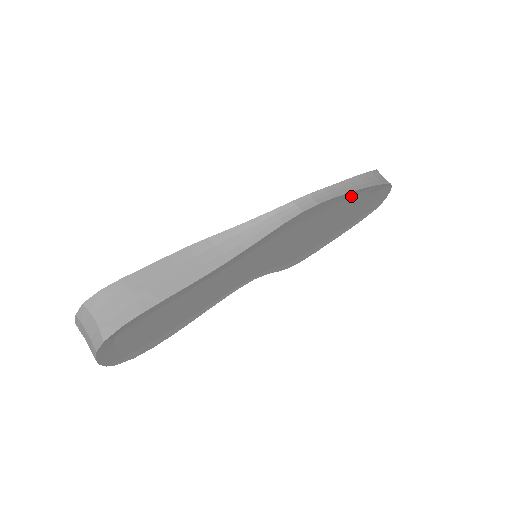
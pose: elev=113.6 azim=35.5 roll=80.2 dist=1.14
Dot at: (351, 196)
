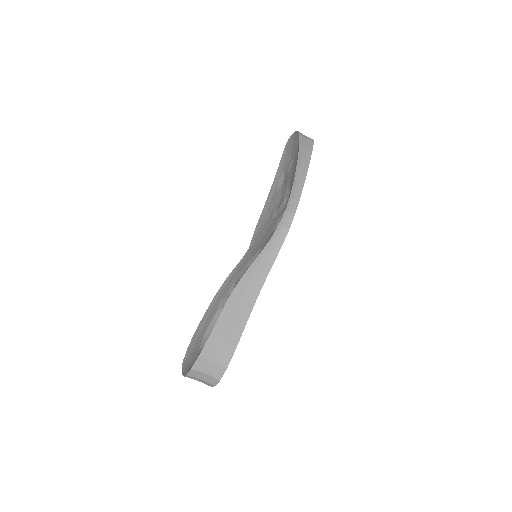
Dot at: occluded
